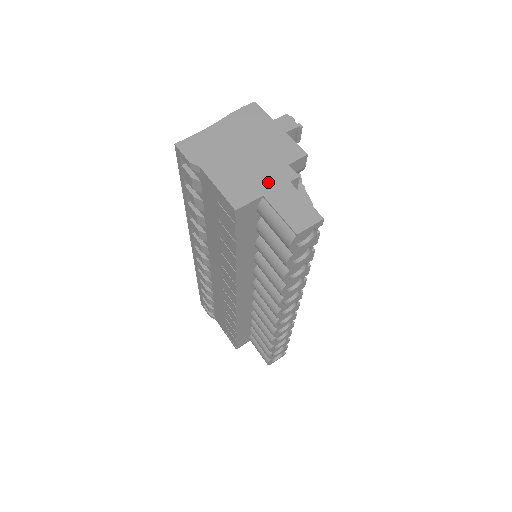
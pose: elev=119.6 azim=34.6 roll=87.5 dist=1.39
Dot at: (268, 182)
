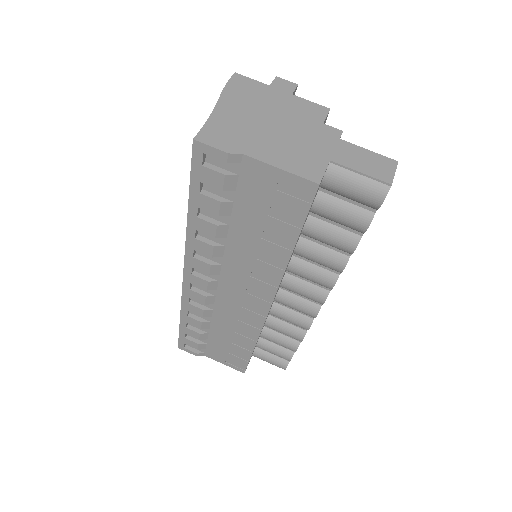
Dot at: (322, 146)
